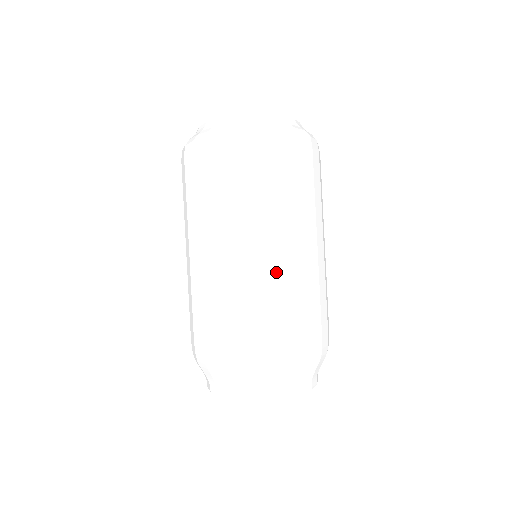
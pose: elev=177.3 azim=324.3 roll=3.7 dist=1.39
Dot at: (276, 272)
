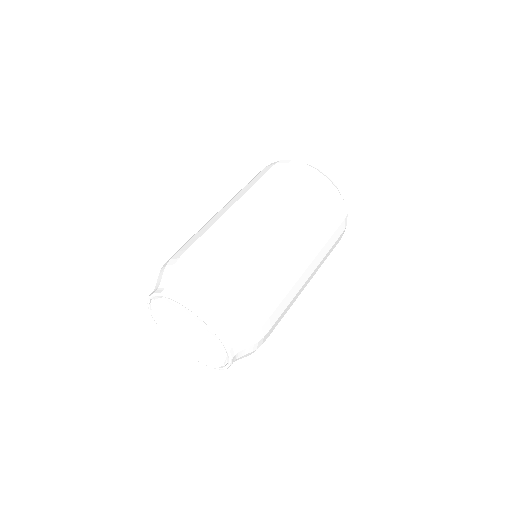
Dot at: (300, 281)
